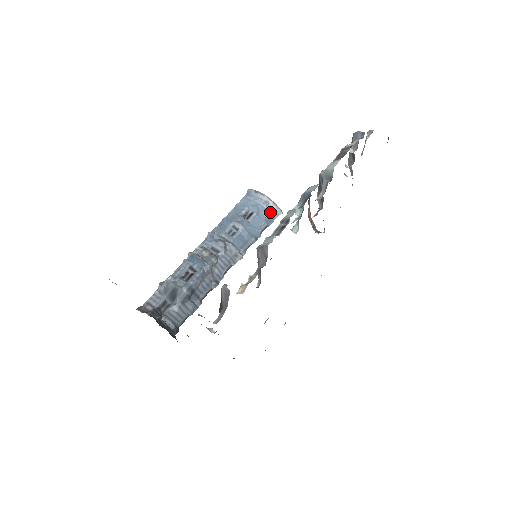
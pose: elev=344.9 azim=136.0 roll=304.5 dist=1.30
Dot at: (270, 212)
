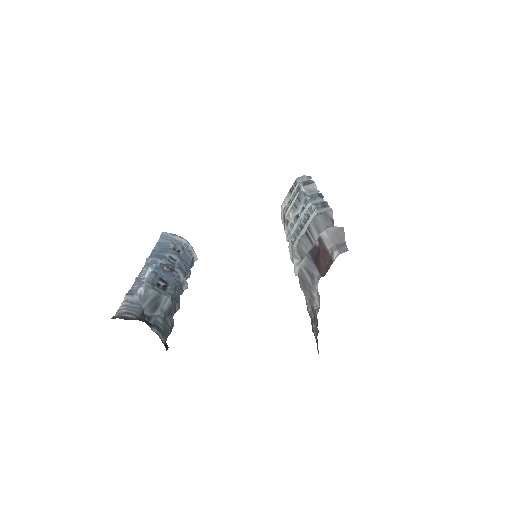
Dot at: occluded
